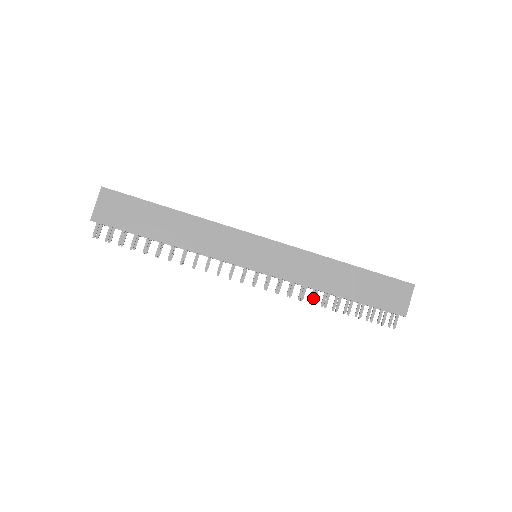
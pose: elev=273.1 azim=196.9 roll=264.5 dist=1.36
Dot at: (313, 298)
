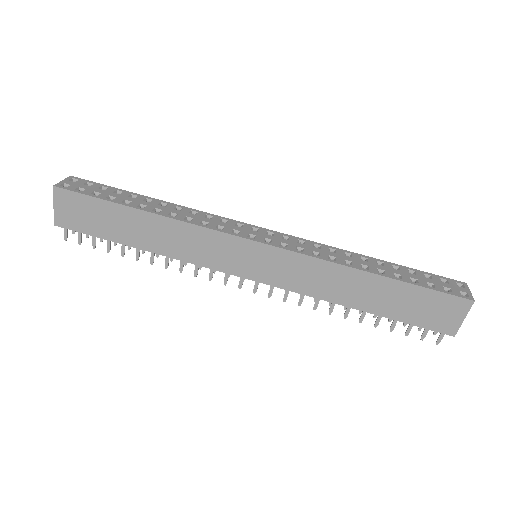
Dot at: (329, 308)
